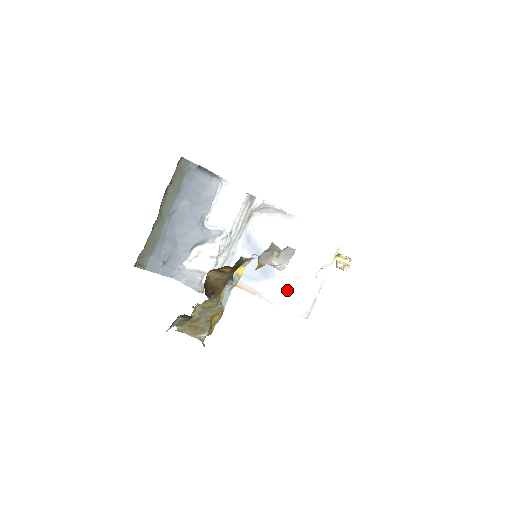
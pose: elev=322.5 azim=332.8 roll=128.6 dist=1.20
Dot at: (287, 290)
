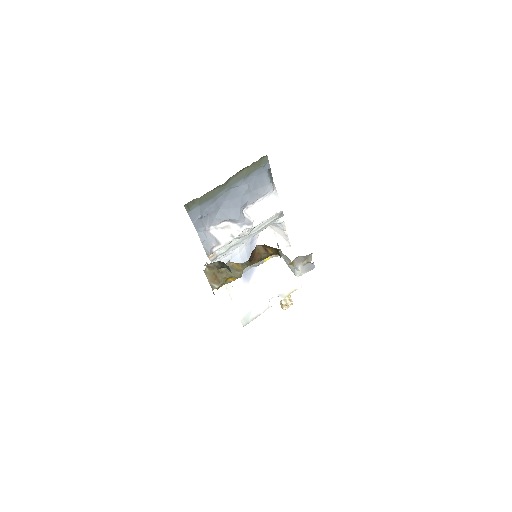
Dot at: (248, 295)
